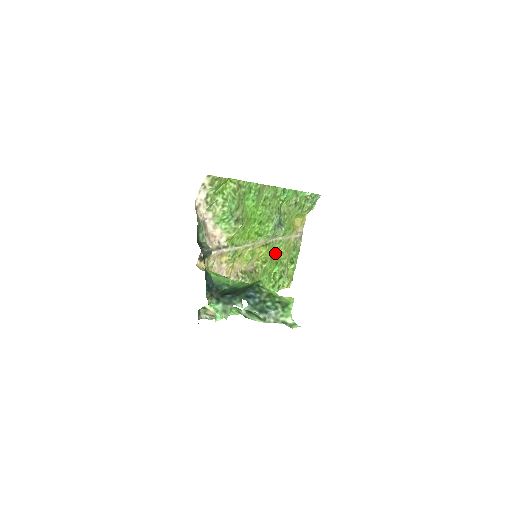
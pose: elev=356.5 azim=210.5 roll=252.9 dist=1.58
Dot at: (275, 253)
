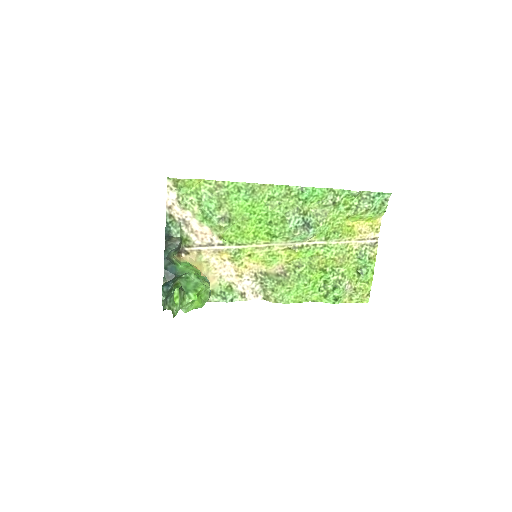
Dot at: (318, 258)
